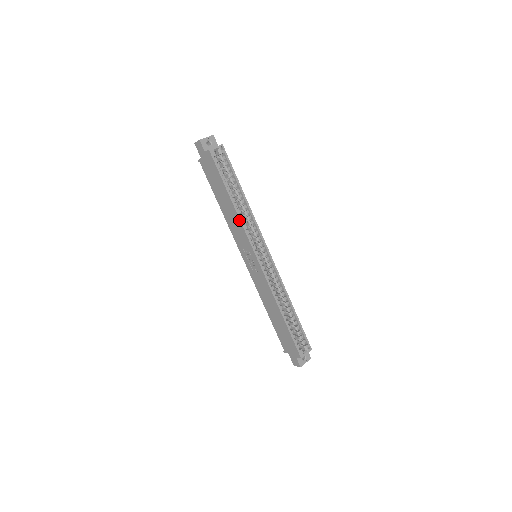
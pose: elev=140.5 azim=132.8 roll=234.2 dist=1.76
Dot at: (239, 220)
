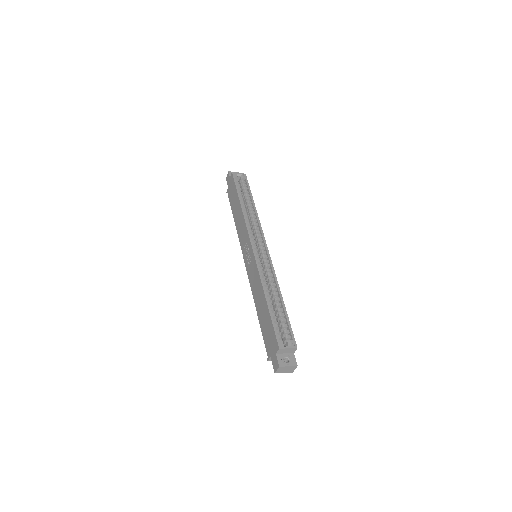
Dot at: (243, 217)
